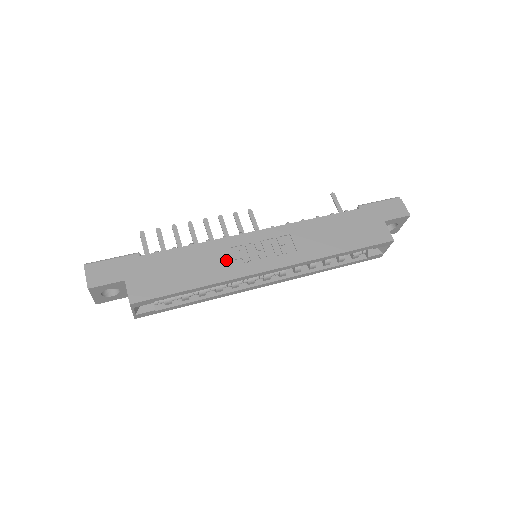
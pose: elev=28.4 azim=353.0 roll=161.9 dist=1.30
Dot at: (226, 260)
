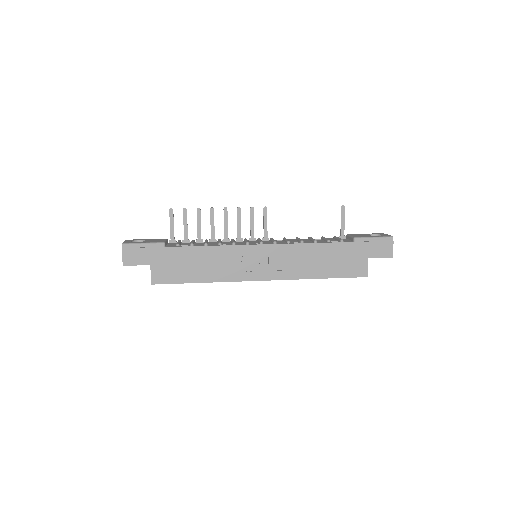
Dot at: (229, 265)
